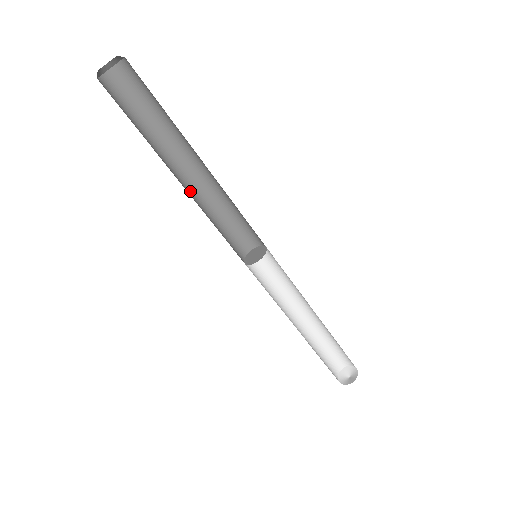
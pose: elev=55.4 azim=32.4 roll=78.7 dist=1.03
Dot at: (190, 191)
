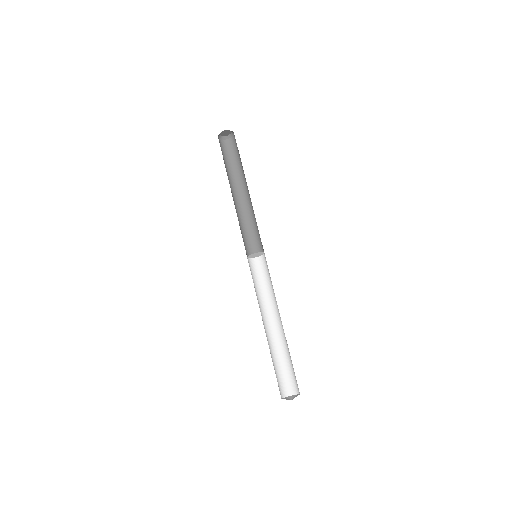
Dot at: (239, 205)
